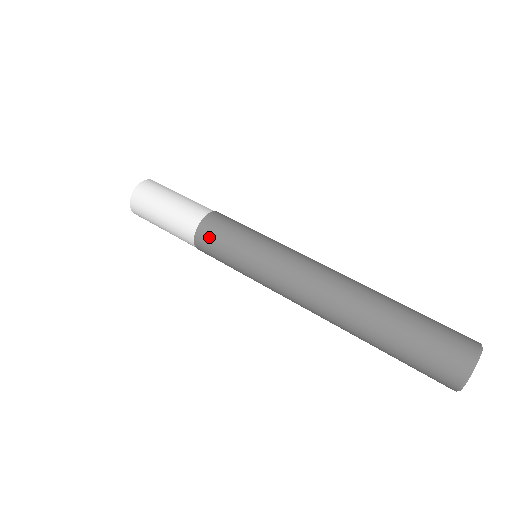
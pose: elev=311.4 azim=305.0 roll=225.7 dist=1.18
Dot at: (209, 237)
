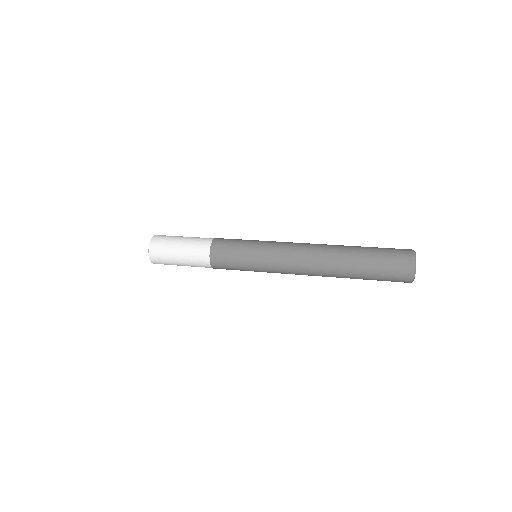
Dot at: (221, 254)
